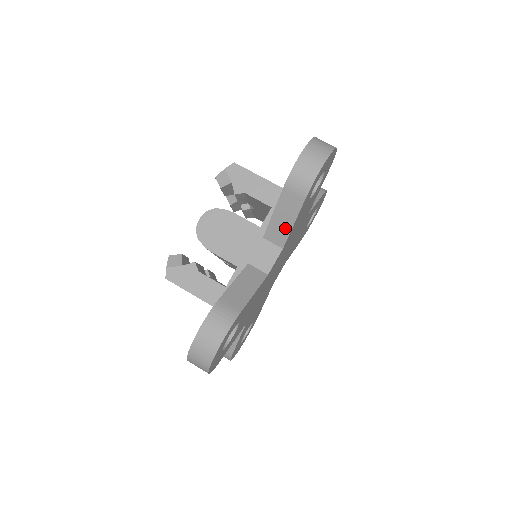
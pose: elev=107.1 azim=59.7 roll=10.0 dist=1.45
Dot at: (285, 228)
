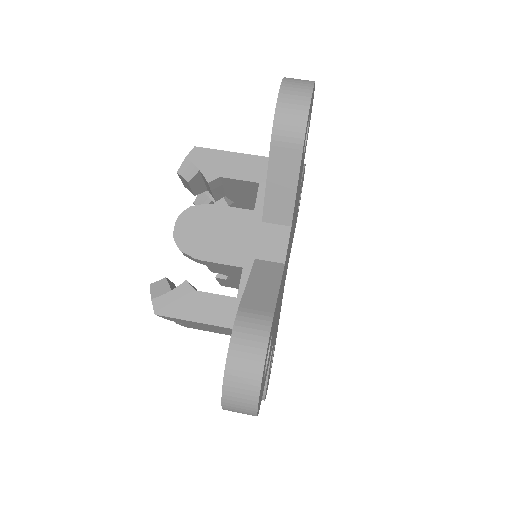
Dot at: (287, 197)
